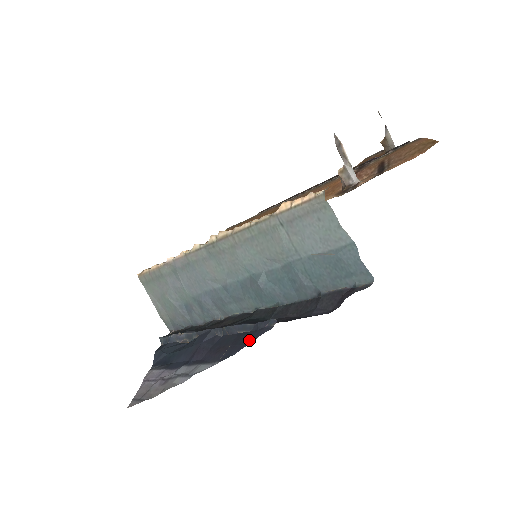
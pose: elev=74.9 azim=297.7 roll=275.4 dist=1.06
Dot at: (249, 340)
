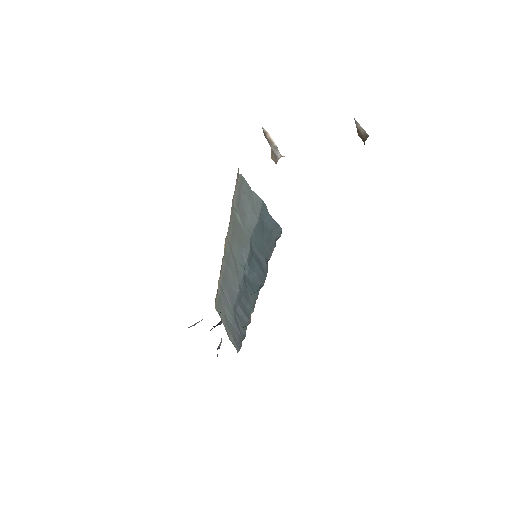
Dot at: occluded
